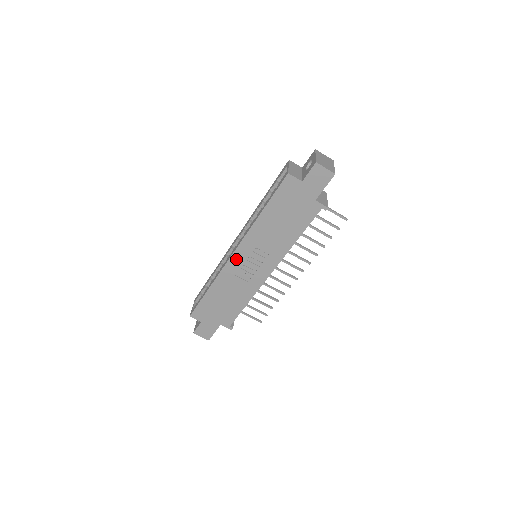
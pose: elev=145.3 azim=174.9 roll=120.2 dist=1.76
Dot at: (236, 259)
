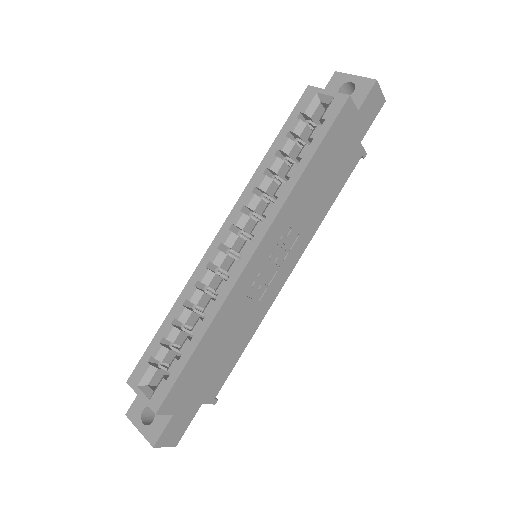
Dot at: (255, 263)
